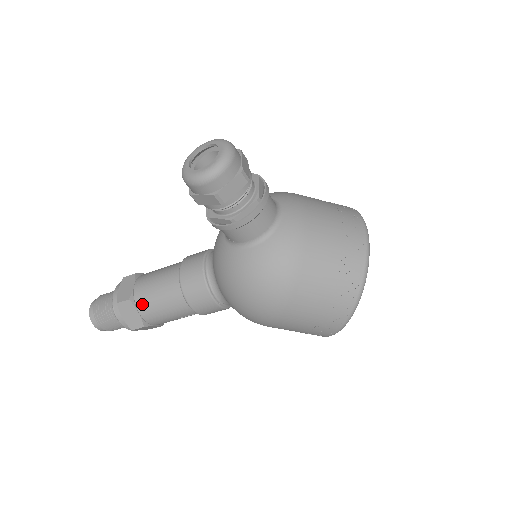
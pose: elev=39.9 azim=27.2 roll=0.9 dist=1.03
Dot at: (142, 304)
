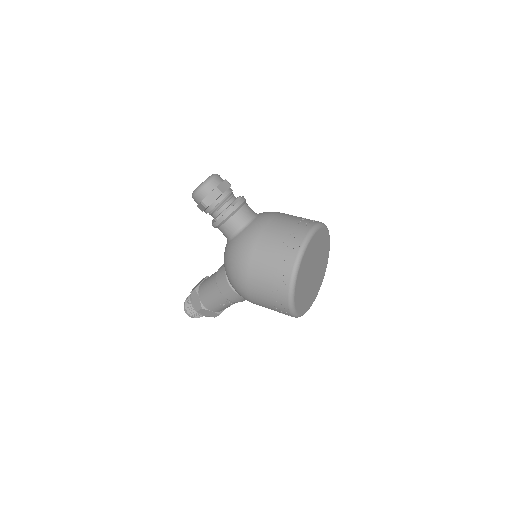
Dot at: (201, 292)
